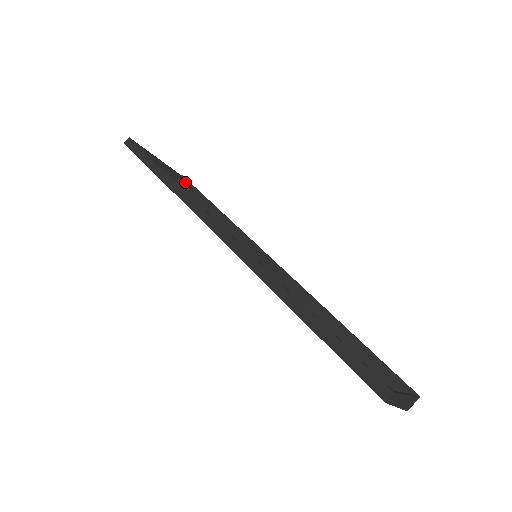
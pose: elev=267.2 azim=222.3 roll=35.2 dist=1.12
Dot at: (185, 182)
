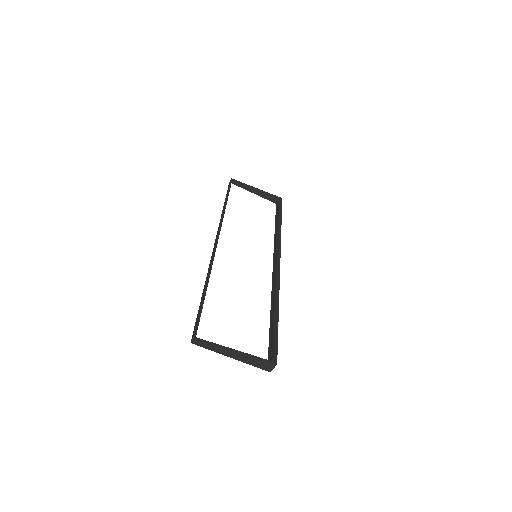
Dot at: (279, 202)
